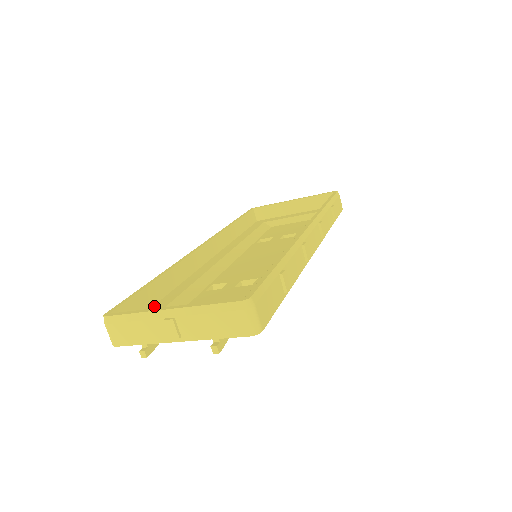
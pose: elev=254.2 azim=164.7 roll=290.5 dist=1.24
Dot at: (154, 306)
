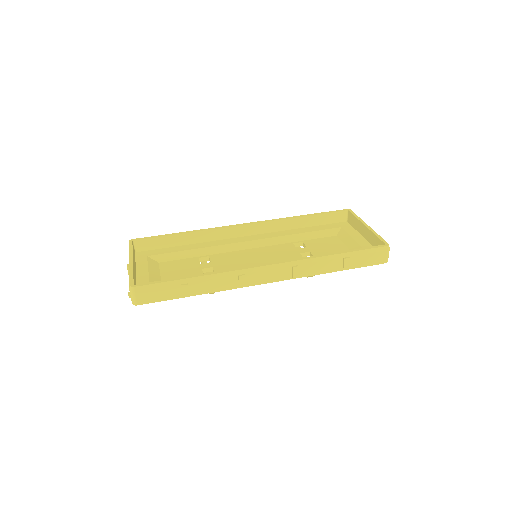
Dot at: (170, 247)
